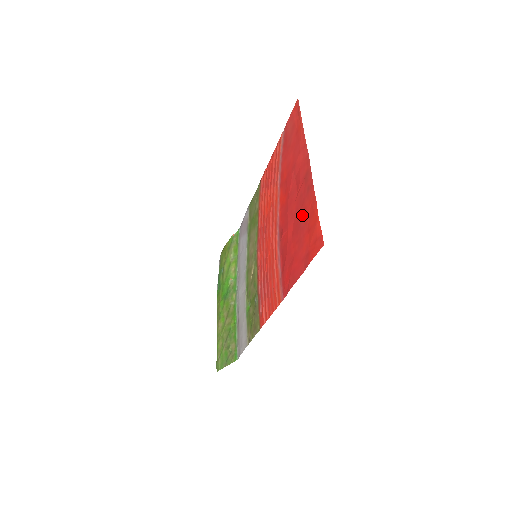
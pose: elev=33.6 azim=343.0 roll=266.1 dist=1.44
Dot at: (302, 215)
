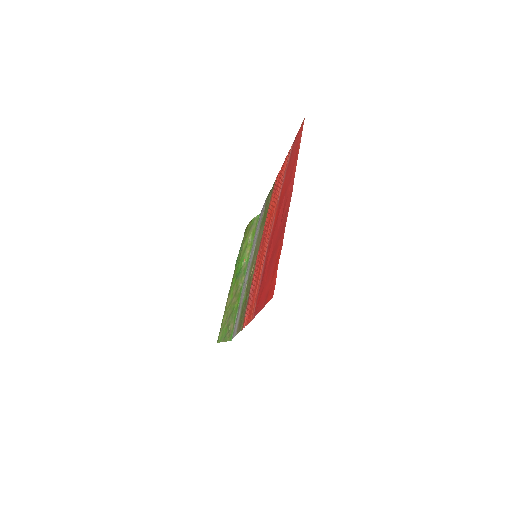
Dot at: (275, 250)
